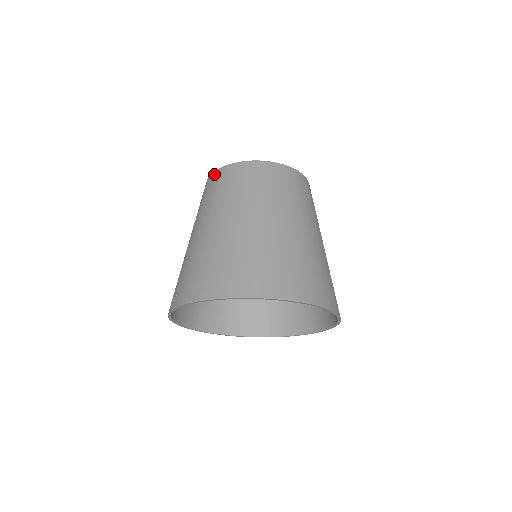
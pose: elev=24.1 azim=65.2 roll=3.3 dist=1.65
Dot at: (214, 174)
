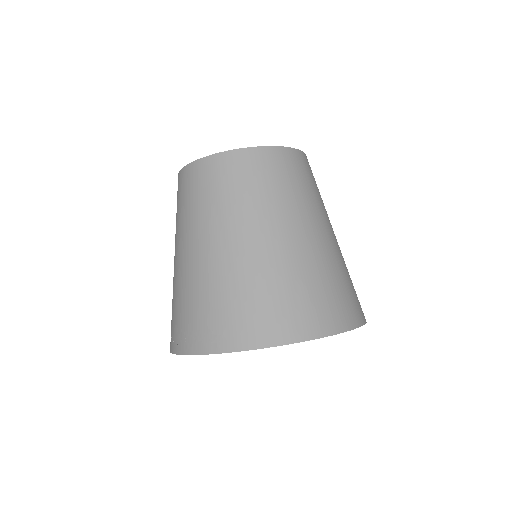
Dot at: (194, 166)
